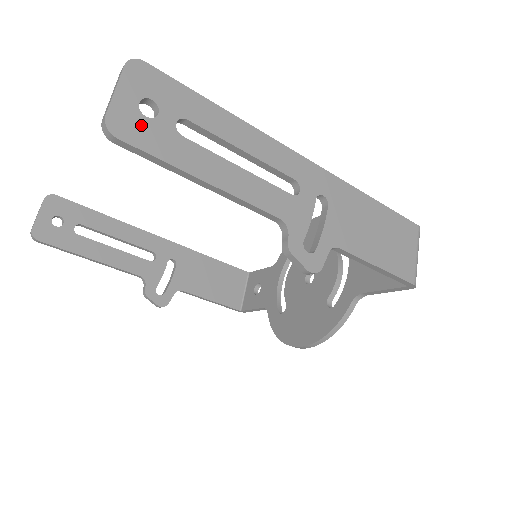
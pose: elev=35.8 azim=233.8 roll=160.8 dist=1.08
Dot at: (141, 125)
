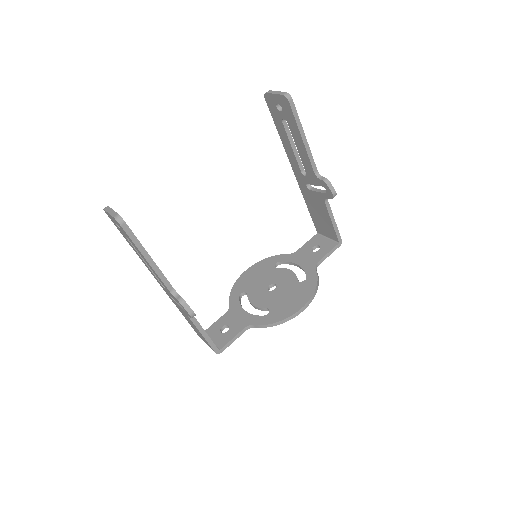
Dot at: occluded
